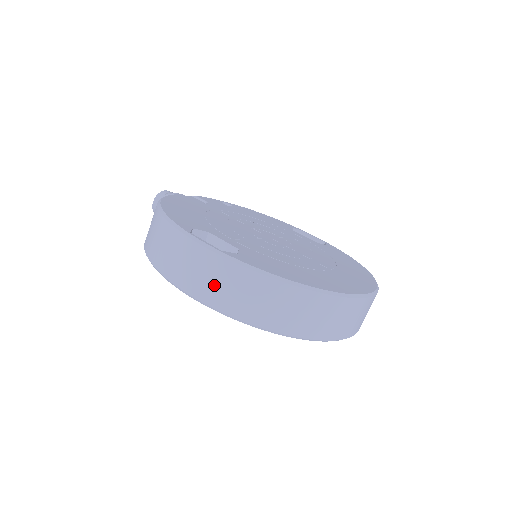
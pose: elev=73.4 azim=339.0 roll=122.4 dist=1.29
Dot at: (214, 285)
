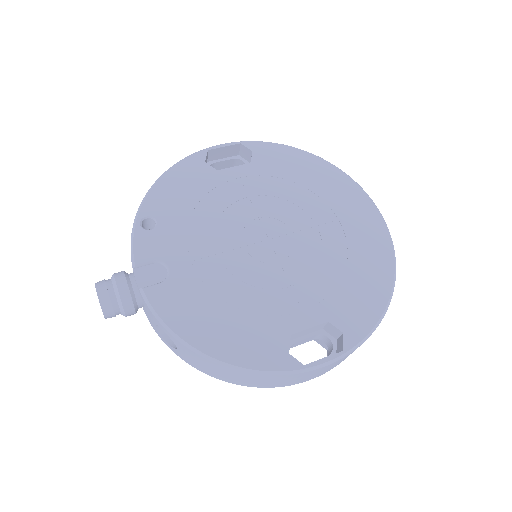
Dot at: occluded
